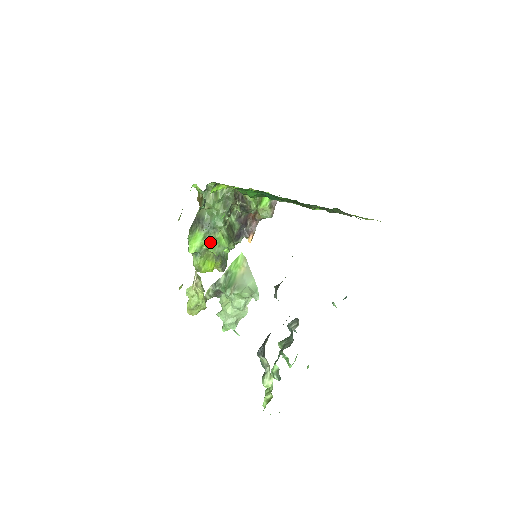
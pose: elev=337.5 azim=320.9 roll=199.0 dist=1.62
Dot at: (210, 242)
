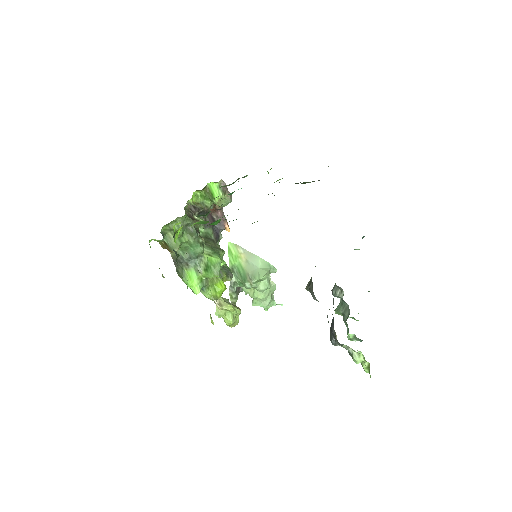
Dot at: (205, 271)
